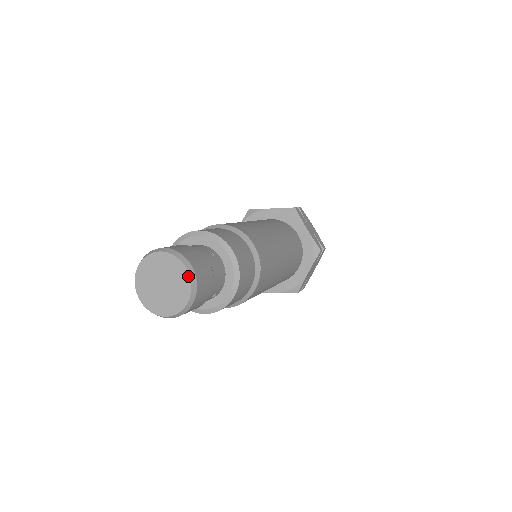
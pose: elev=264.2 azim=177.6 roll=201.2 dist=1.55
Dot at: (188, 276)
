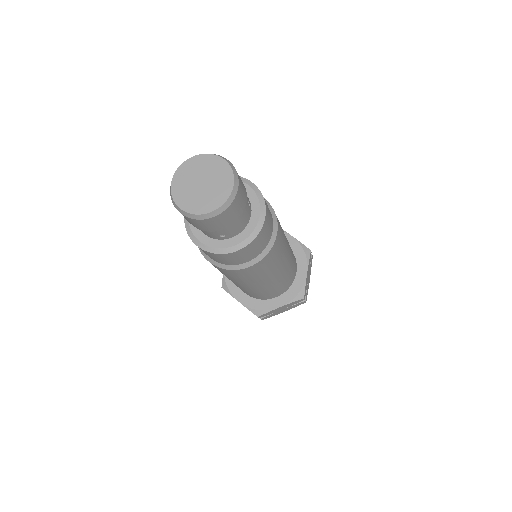
Dot at: (230, 192)
